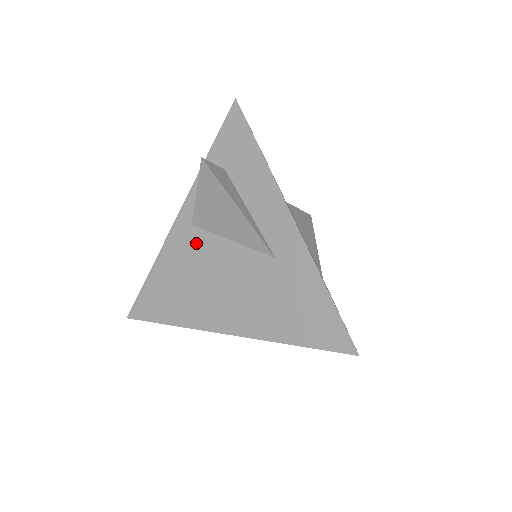
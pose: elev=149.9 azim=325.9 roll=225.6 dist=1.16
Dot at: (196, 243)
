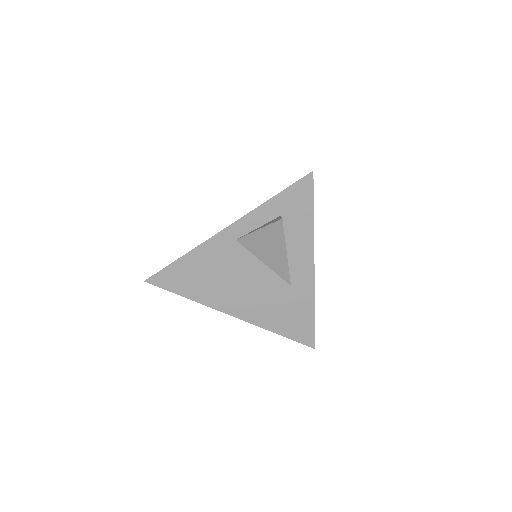
Dot at: (234, 254)
